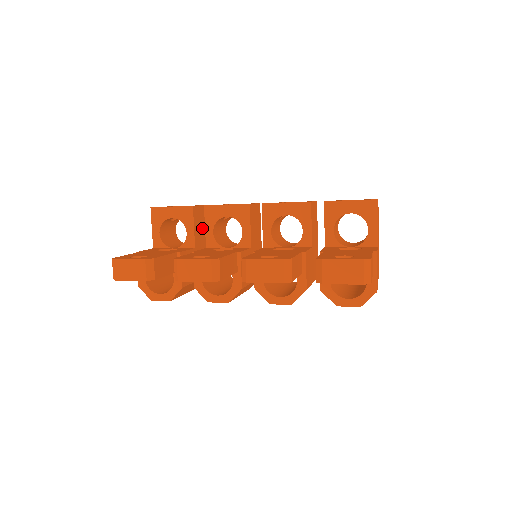
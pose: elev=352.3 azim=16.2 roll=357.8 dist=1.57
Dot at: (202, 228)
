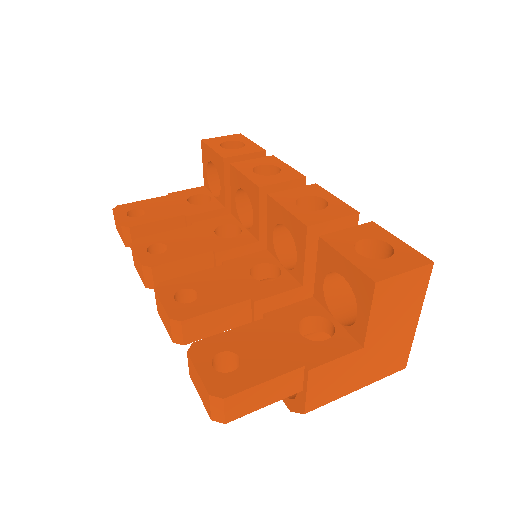
Dot at: occluded
